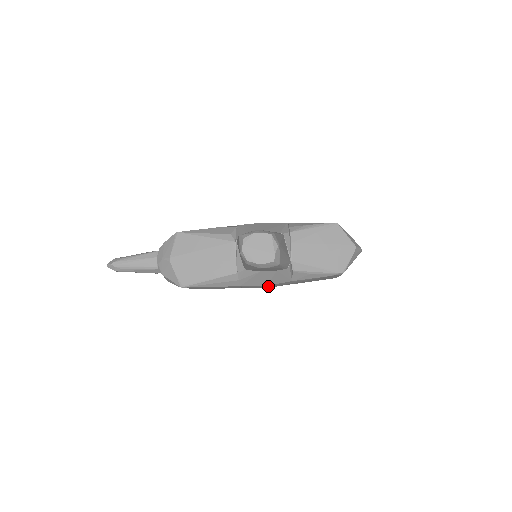
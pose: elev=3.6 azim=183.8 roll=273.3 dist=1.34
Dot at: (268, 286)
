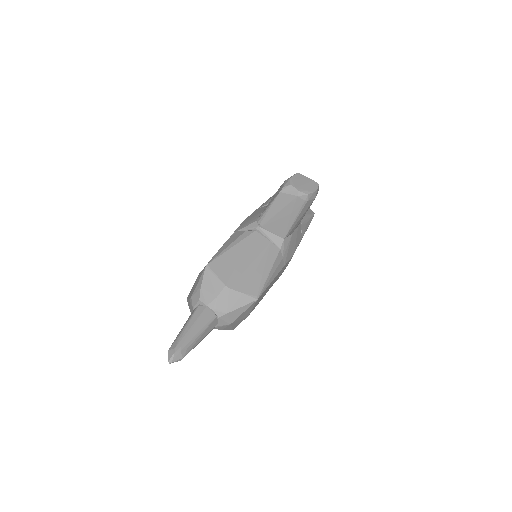
Dot at: occluded
